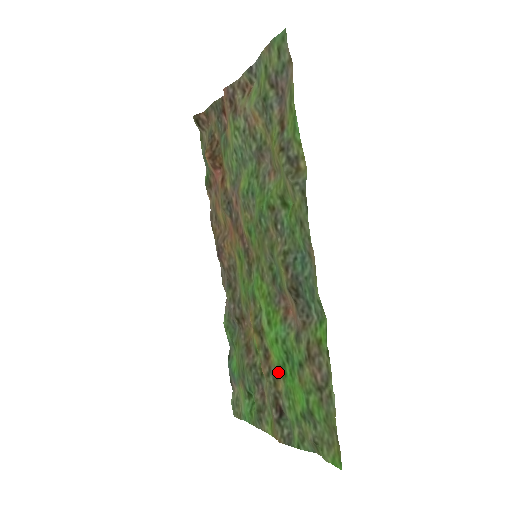
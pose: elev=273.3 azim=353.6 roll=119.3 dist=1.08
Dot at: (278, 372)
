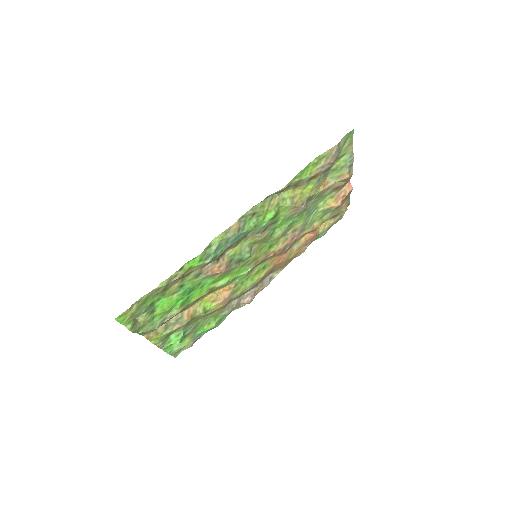
Dot at: (186, 306)
